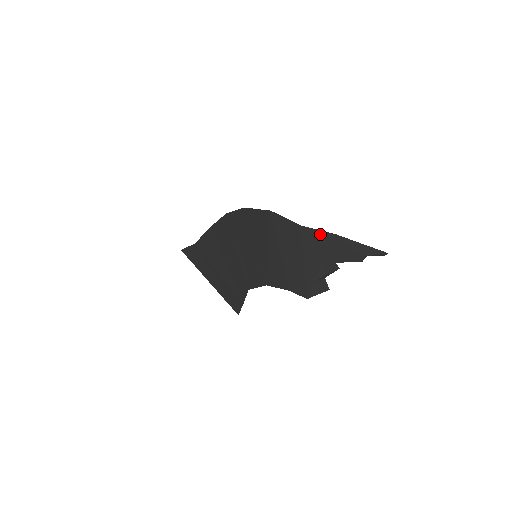
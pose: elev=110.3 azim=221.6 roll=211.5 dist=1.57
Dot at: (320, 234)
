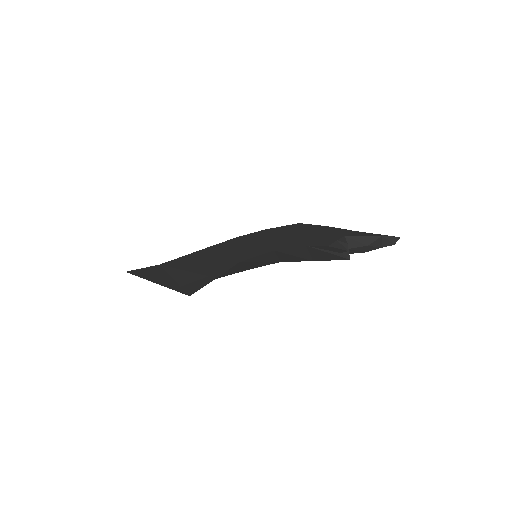
Dot at: (343, 230)
